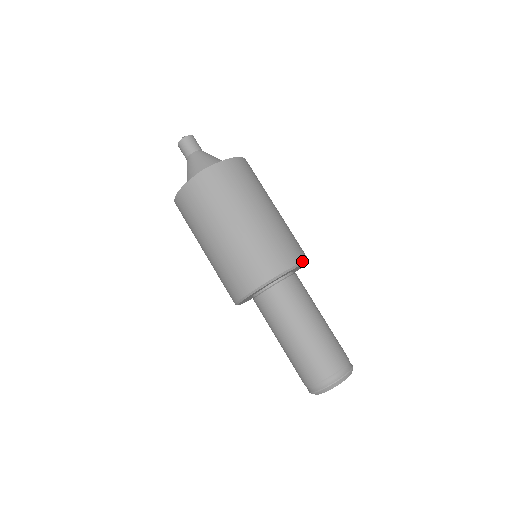
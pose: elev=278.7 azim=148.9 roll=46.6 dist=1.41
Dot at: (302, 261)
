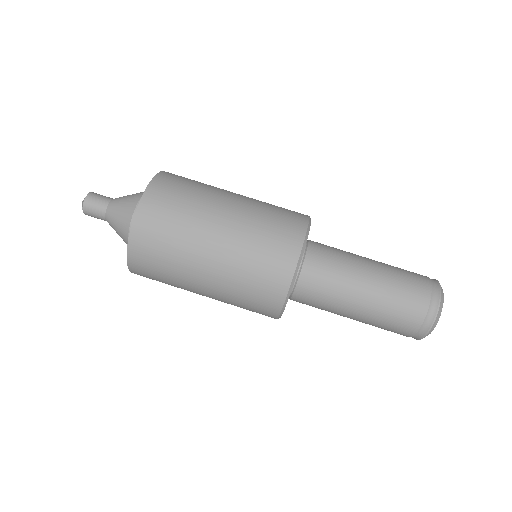
Dot at: occluded
